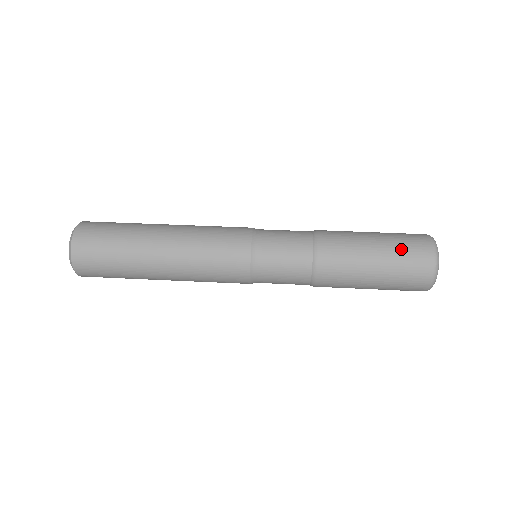
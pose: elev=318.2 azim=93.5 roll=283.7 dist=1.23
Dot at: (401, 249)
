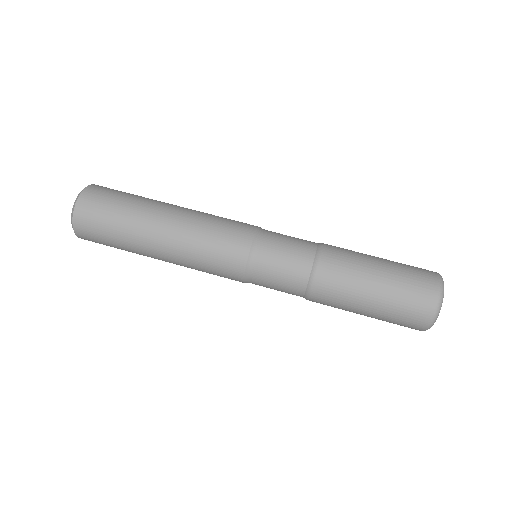
Dot at: (406, 273)
